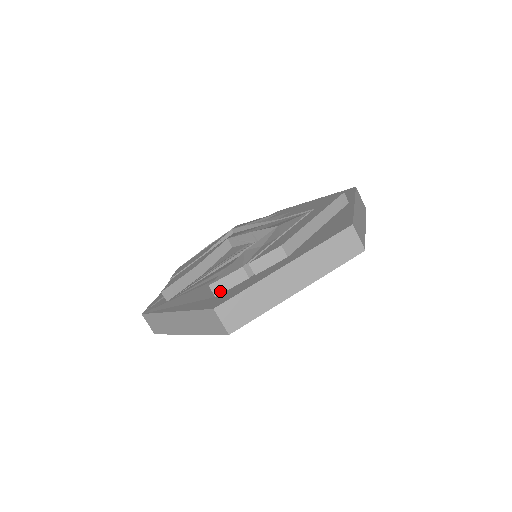
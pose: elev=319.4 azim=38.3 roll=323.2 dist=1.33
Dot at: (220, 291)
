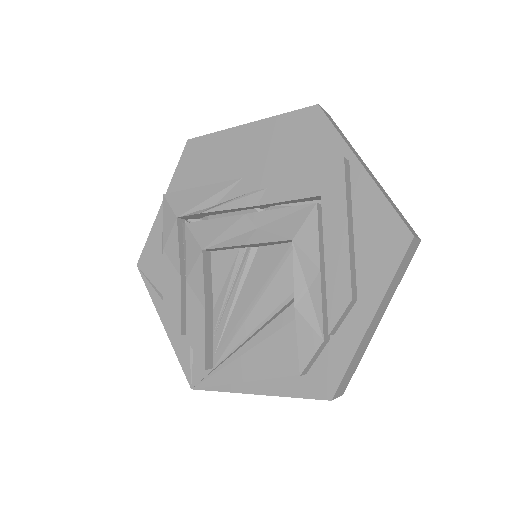
Dot at: (309, 368)
